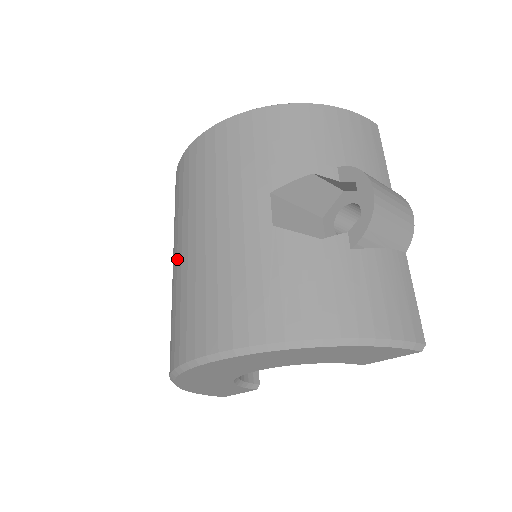
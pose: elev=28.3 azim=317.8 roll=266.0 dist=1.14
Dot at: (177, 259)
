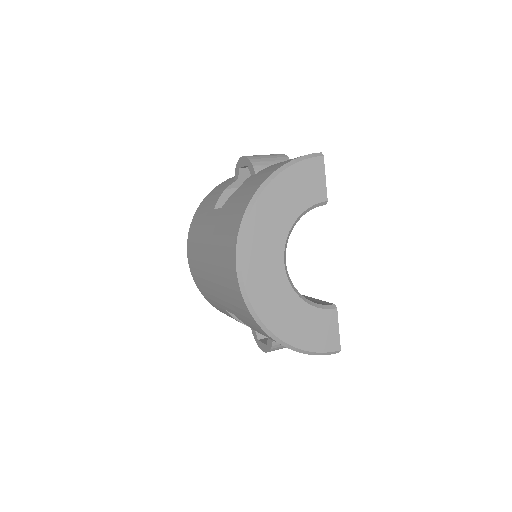
Dot at: (216, 291)
